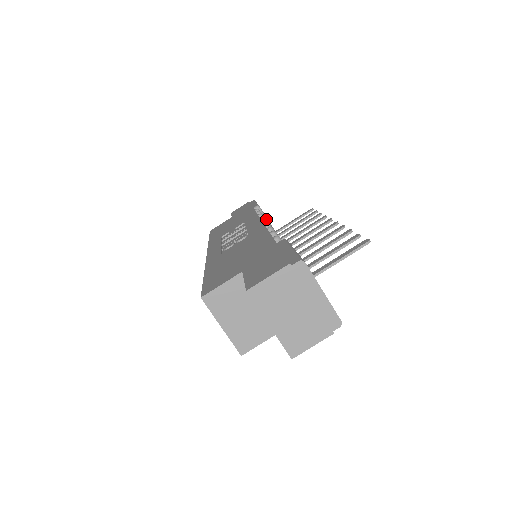
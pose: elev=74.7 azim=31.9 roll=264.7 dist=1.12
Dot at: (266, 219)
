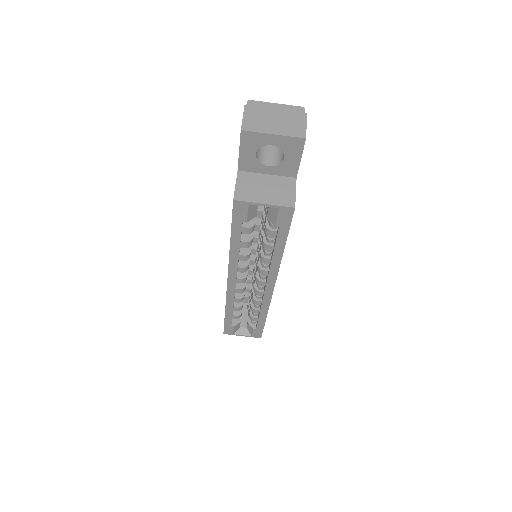
Dot at: occluded
